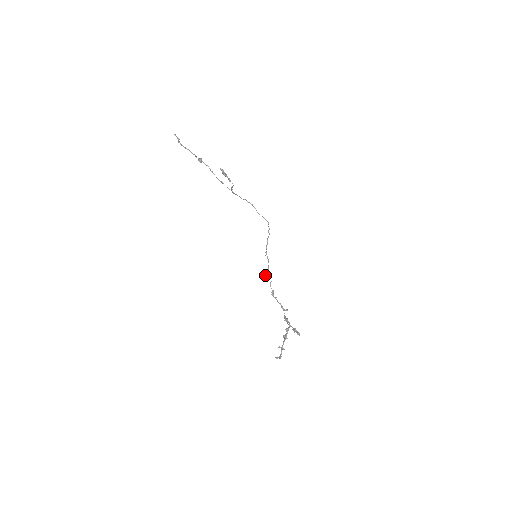
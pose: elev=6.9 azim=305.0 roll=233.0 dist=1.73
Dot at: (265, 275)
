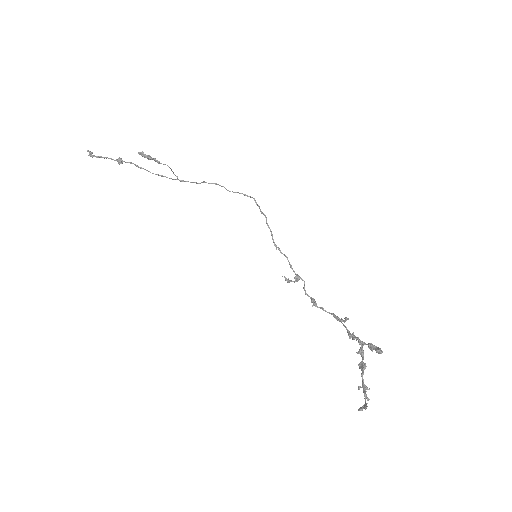
Dot at: (289, 280)
